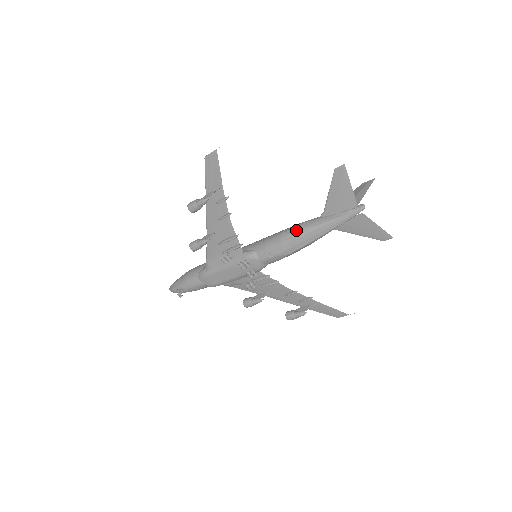
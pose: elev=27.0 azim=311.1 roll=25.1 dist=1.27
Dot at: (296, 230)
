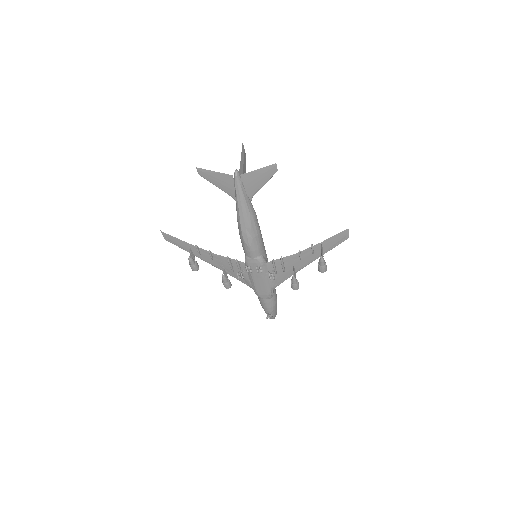
Dot at: occluded
